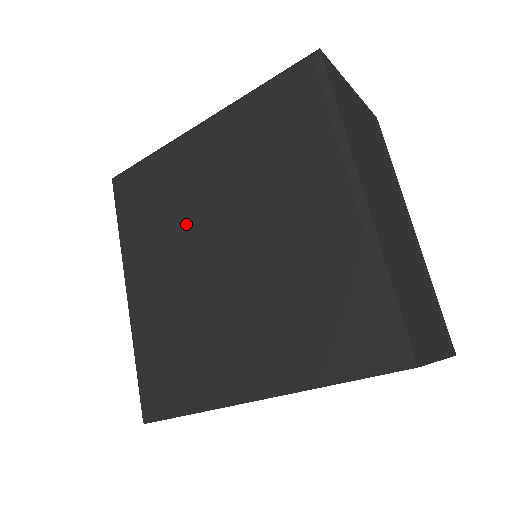
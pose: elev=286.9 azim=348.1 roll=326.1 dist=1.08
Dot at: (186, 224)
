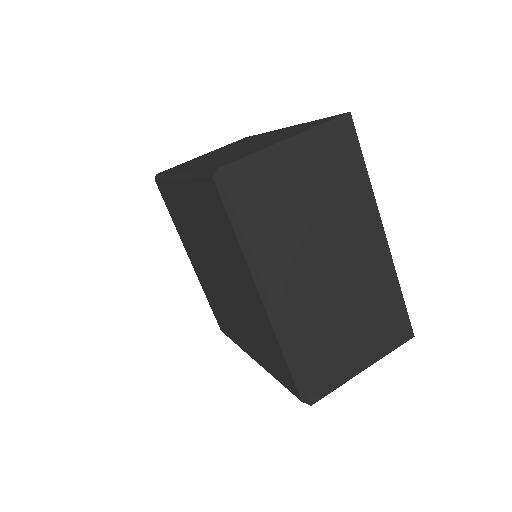
Dot at: (198, 246)
